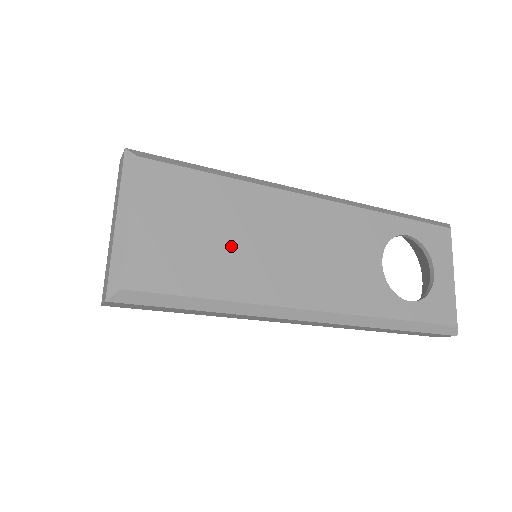
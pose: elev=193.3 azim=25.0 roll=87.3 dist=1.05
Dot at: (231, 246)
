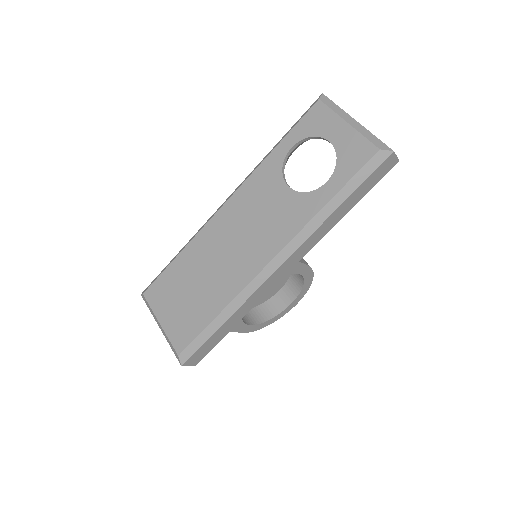
Dot at: (204, 283)
